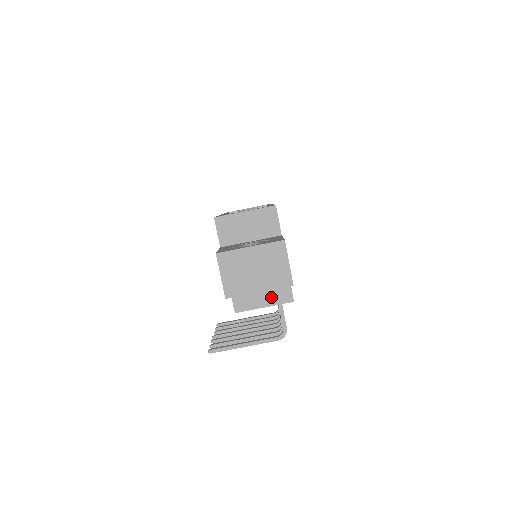
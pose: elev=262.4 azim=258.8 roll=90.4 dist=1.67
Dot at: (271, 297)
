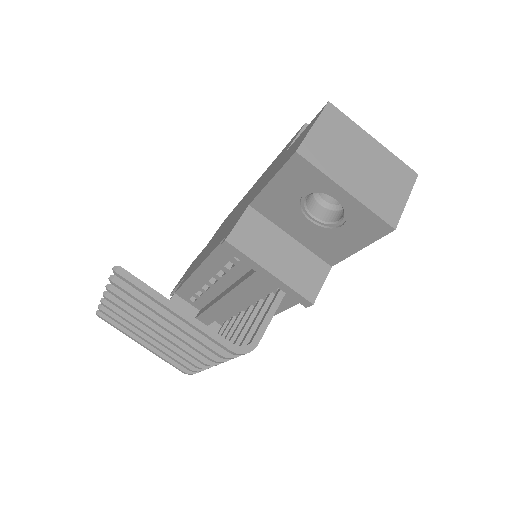
Dot at: (289, 269)
